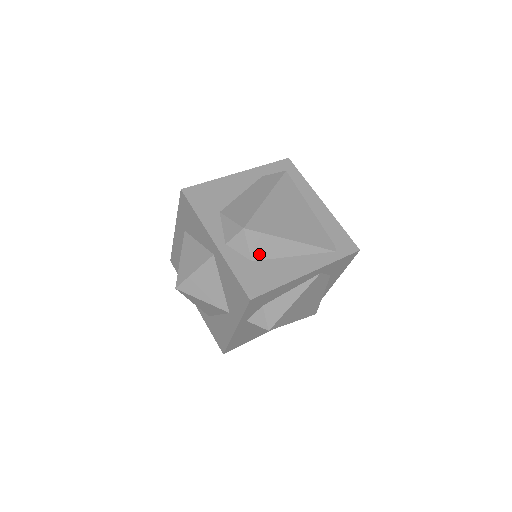
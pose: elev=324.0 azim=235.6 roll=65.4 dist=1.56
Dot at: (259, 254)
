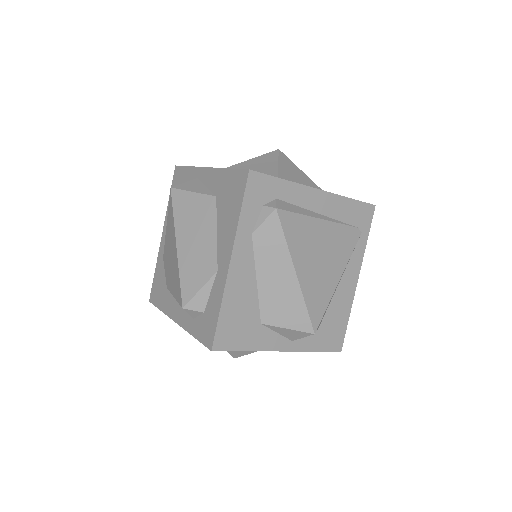
Dot at: occluded
